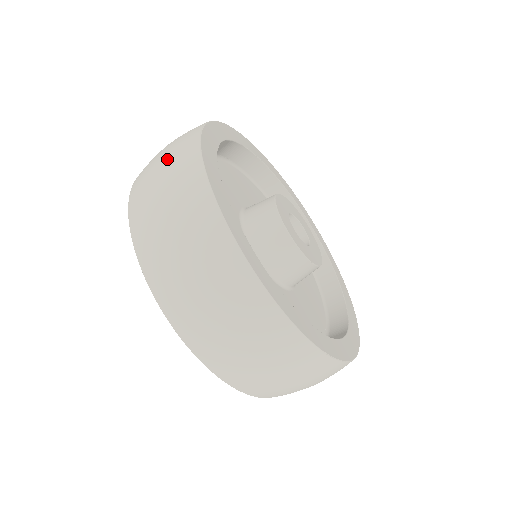
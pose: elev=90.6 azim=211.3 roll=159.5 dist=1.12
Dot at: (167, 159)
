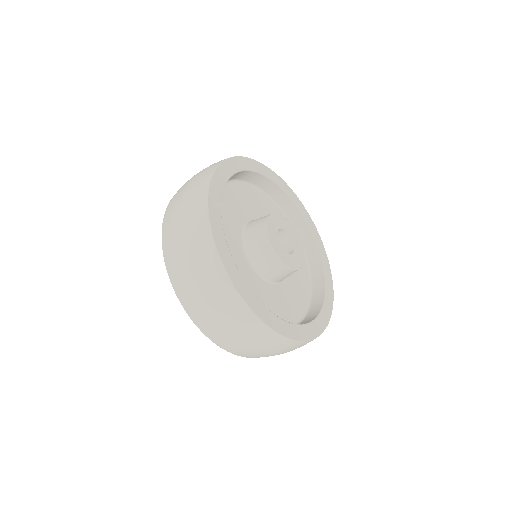
Dot at: occluded
